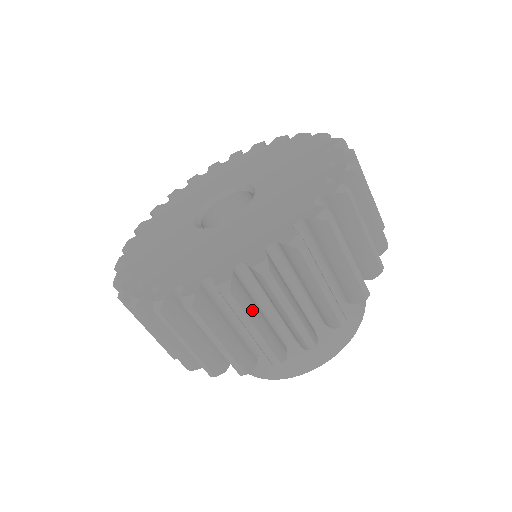
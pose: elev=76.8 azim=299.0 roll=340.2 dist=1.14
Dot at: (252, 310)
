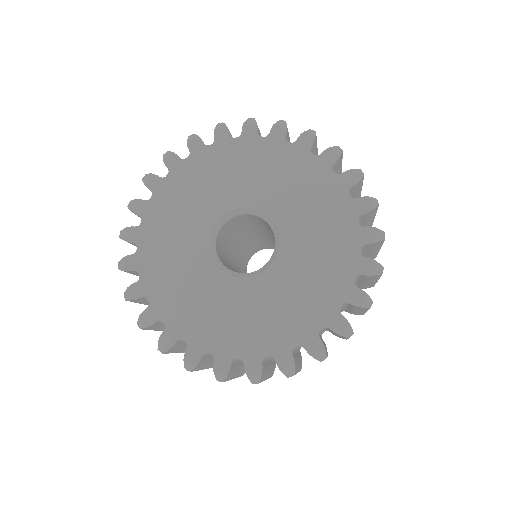
Dot at: (297, 365)
